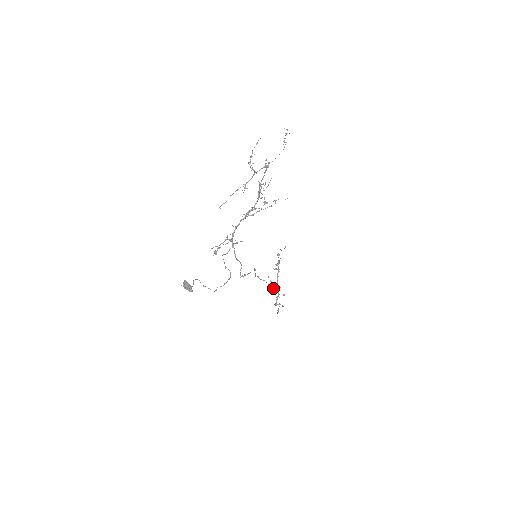
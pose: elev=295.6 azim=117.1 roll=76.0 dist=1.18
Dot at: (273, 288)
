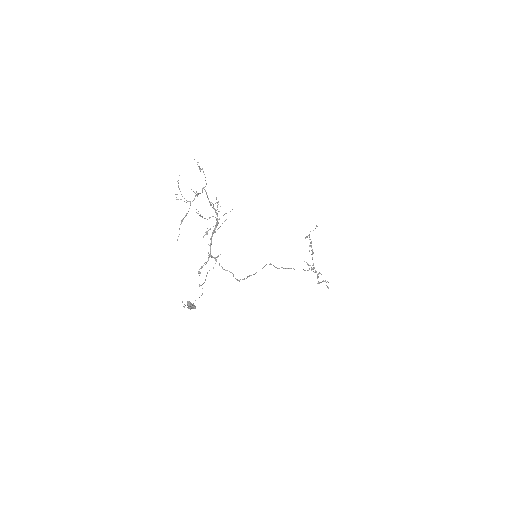
Dot at: (311, 269)
